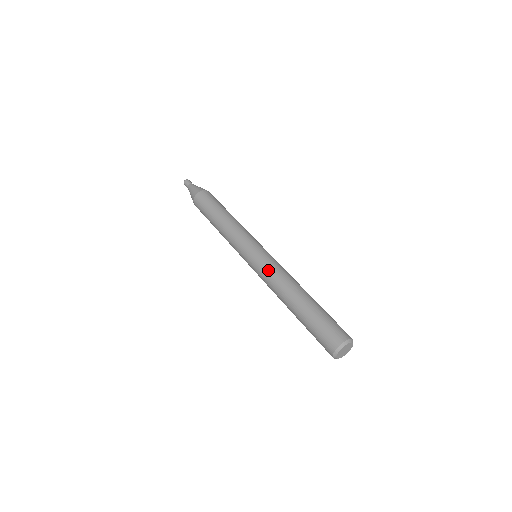
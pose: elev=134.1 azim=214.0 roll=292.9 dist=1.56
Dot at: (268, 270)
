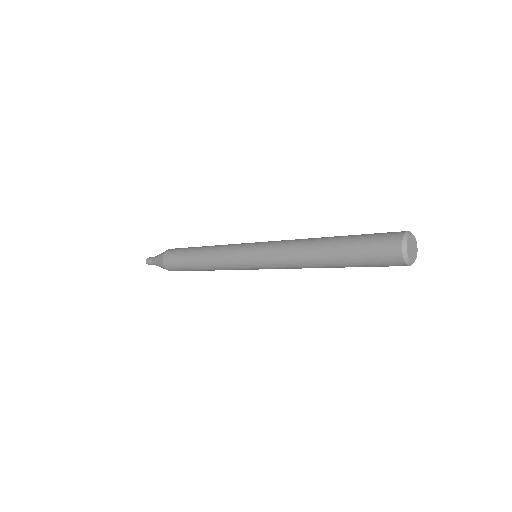
Dot at: (282, 240)
